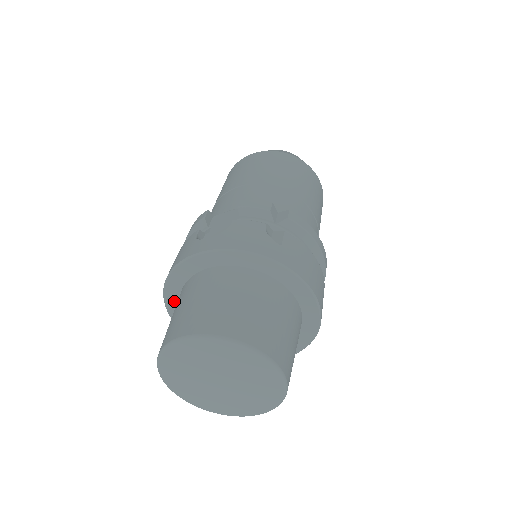
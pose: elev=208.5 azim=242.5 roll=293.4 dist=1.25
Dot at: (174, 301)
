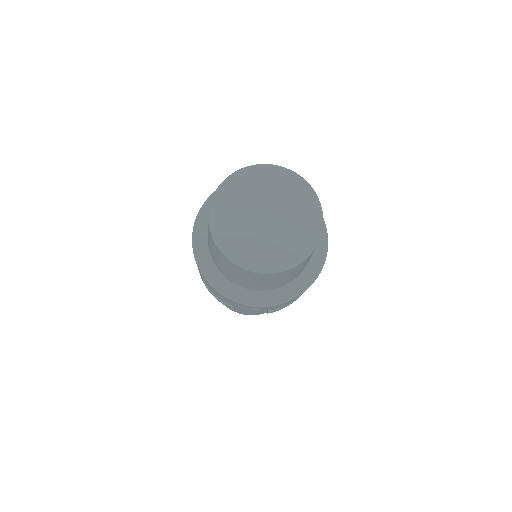
Dot at: occluded
